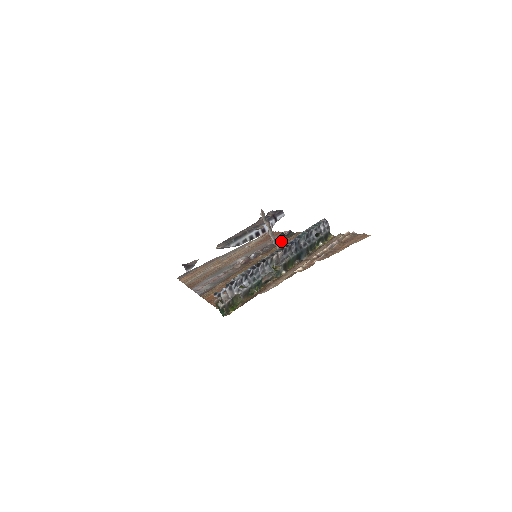
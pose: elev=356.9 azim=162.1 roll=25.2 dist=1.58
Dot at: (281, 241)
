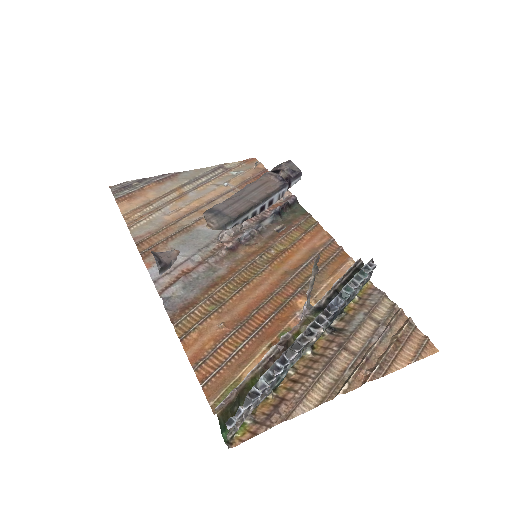
Dot at: (284, 219)
